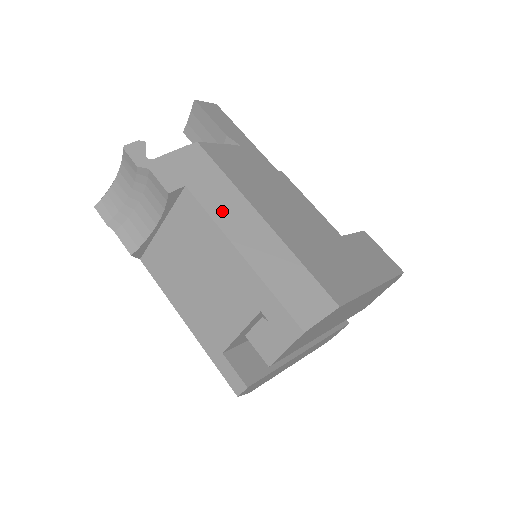
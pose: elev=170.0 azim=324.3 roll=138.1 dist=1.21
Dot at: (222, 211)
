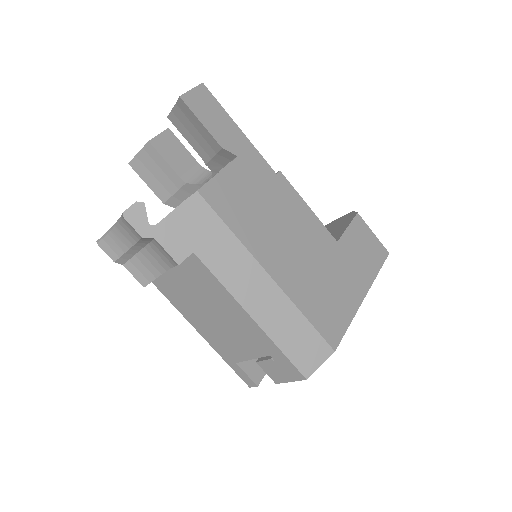
Dot at: (231, 275)
